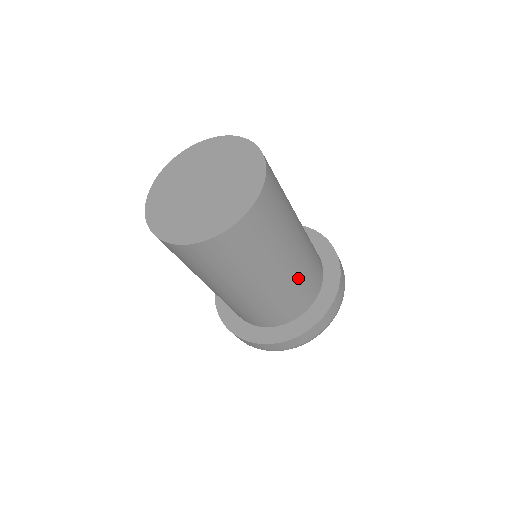
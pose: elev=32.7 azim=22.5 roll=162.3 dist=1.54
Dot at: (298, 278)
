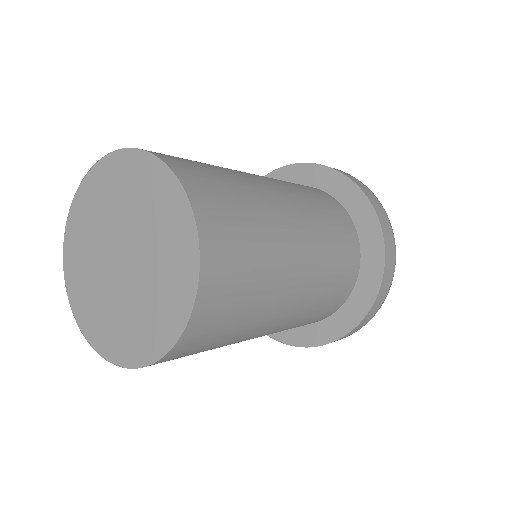
Dot at: (298, 320)
